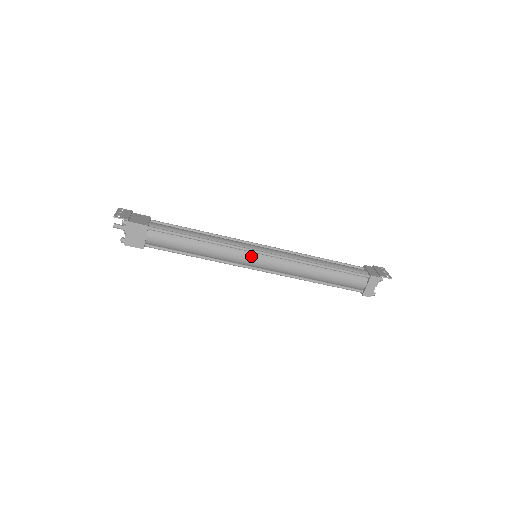
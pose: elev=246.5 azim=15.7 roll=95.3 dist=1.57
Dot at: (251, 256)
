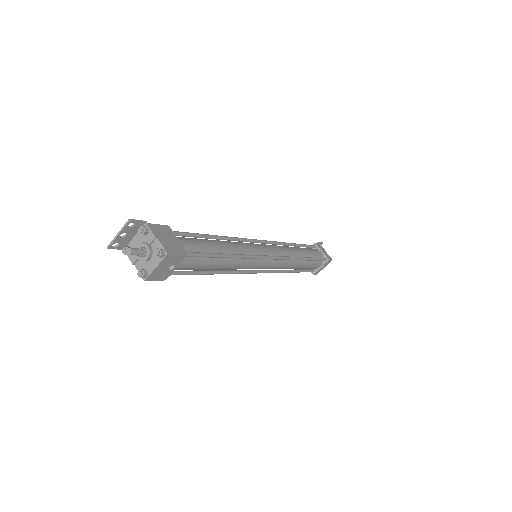
Dot at: (257, 245)
